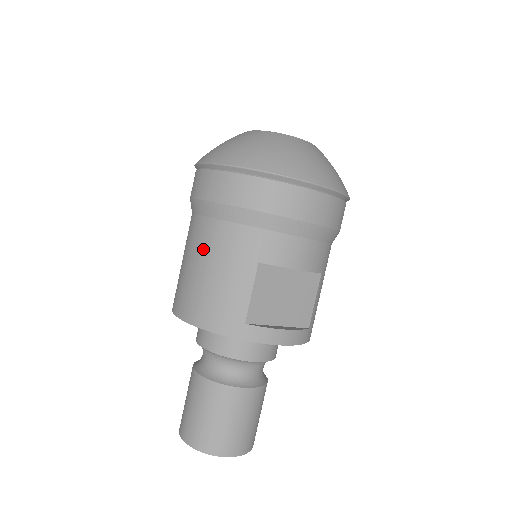
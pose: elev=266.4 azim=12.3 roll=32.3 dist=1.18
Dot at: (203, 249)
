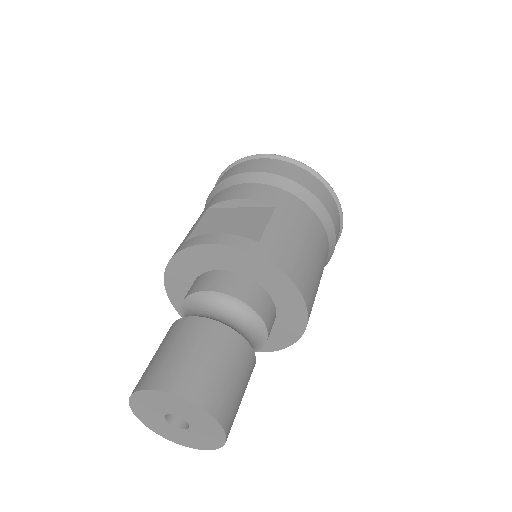
Dot at: occluded
